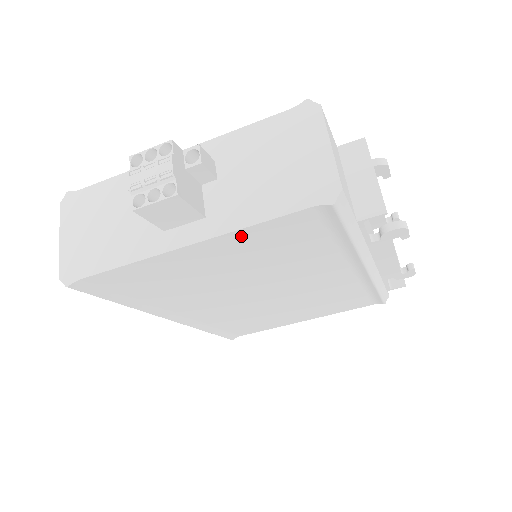
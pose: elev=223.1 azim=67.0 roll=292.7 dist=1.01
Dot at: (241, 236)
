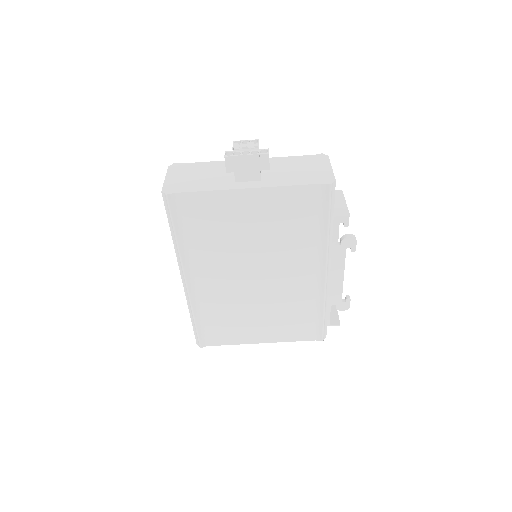
Dot at: (277, 194)
